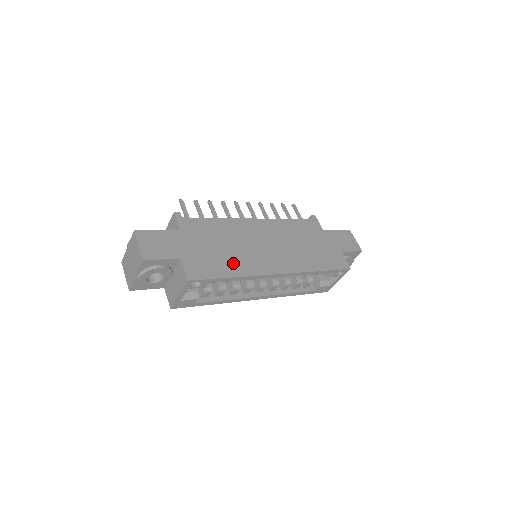
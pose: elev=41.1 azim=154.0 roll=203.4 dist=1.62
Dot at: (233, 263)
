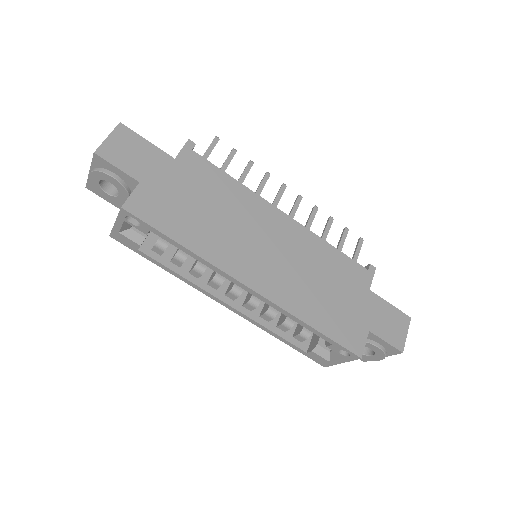
Dot at: (200, 233)
